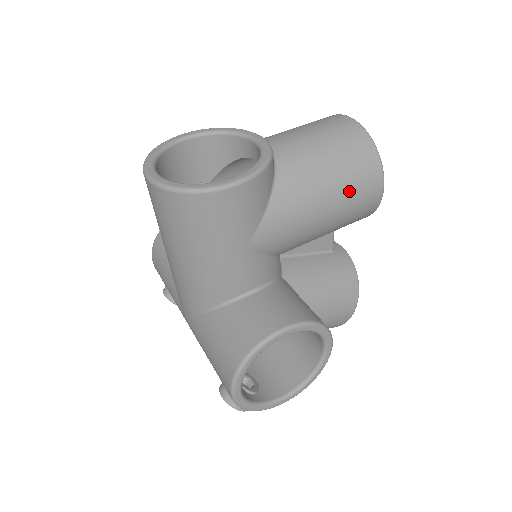
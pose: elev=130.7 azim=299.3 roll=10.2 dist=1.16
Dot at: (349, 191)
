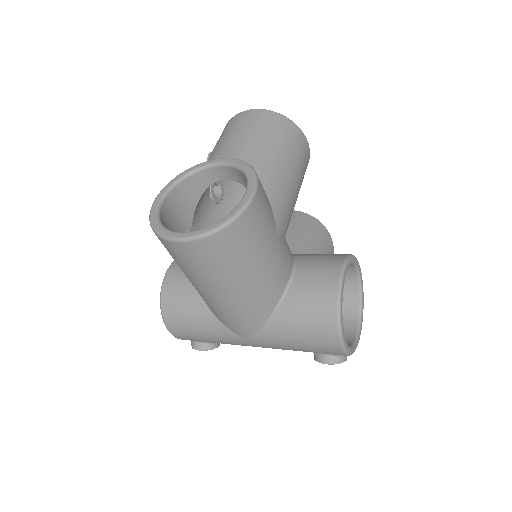
Dot at: (296, 156)
